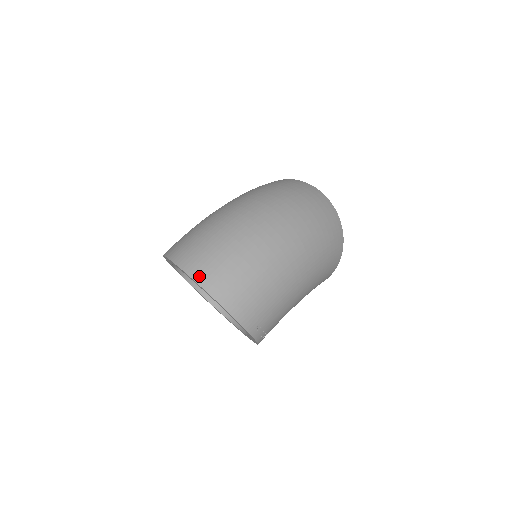
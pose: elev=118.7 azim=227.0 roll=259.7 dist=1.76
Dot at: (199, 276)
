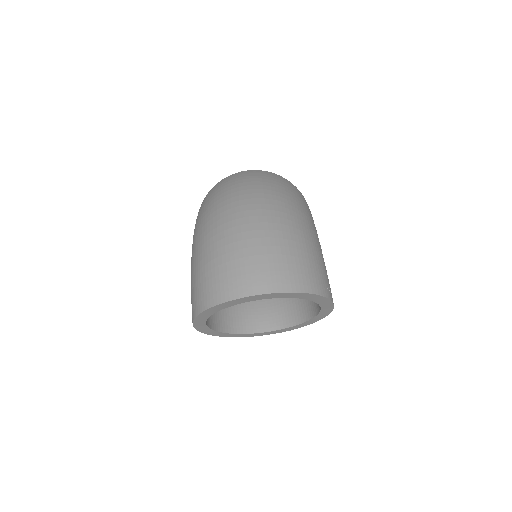
Dot at: (254, 289)
